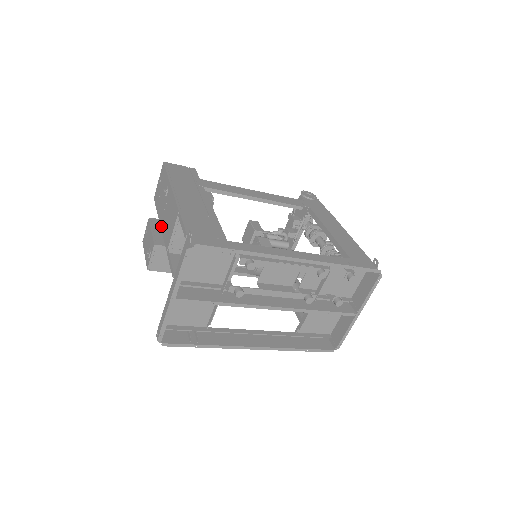
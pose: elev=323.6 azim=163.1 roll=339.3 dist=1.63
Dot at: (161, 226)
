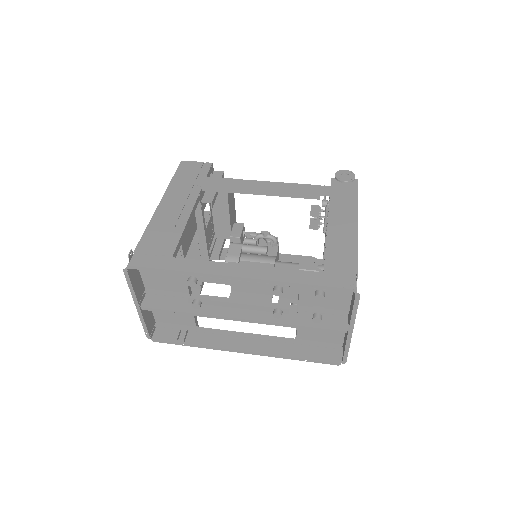
Dot at: occluded
